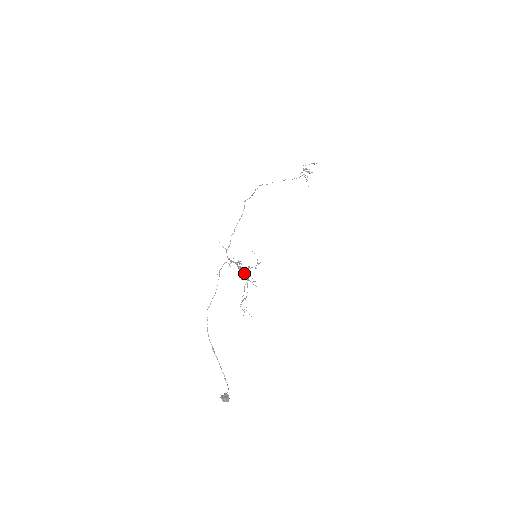
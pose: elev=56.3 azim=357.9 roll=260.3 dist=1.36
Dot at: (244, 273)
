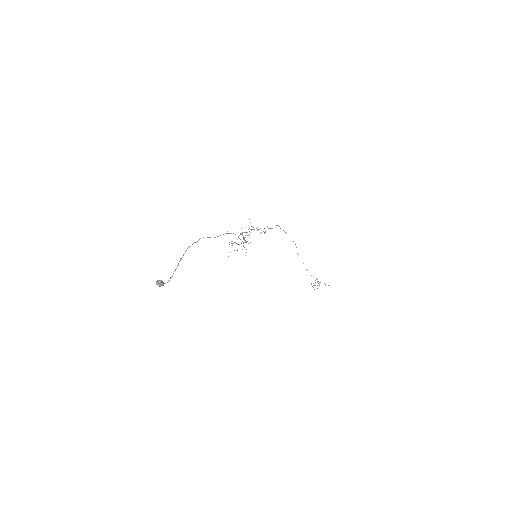
Dot at: occluded
